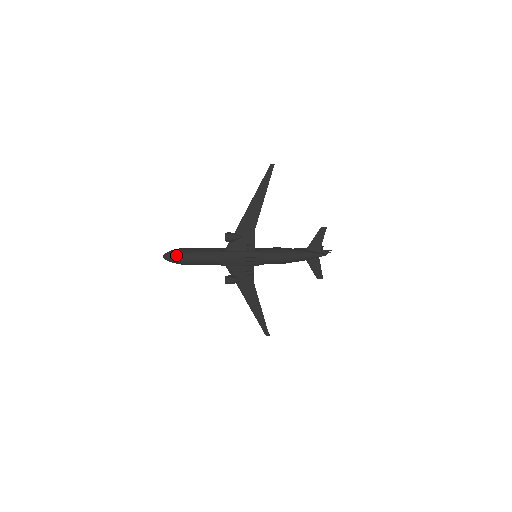
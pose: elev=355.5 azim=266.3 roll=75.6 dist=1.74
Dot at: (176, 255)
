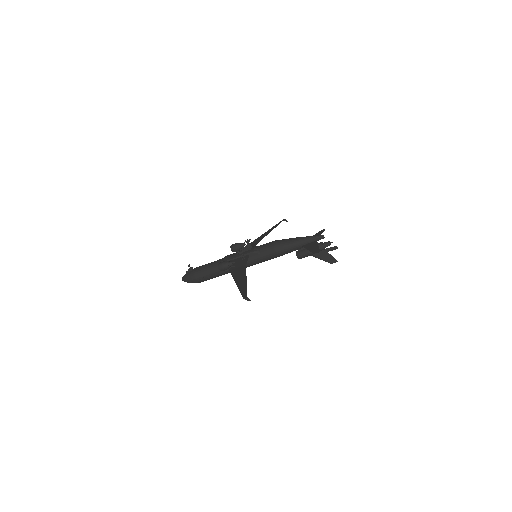
Dot at: occluded
